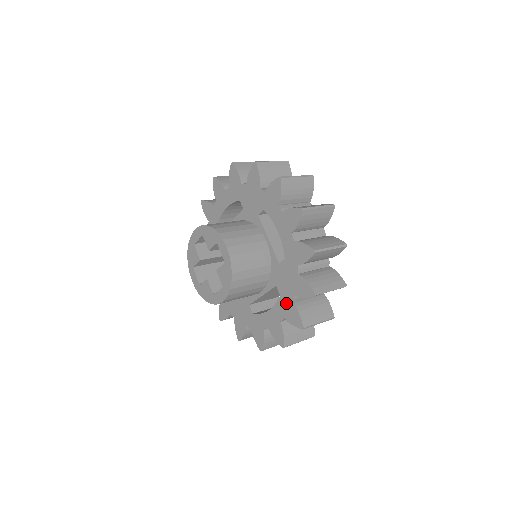
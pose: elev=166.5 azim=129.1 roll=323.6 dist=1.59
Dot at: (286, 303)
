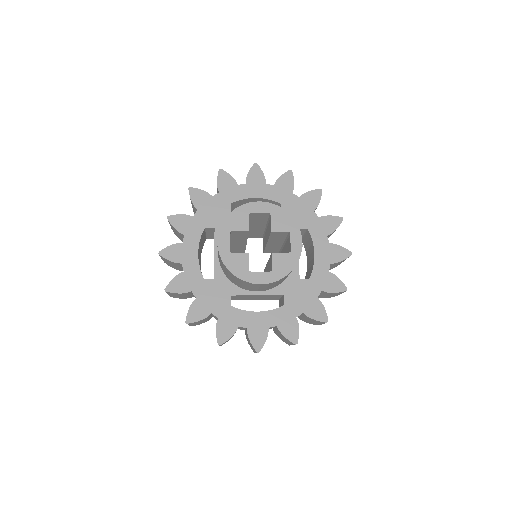
Dot at: (316, 225)
